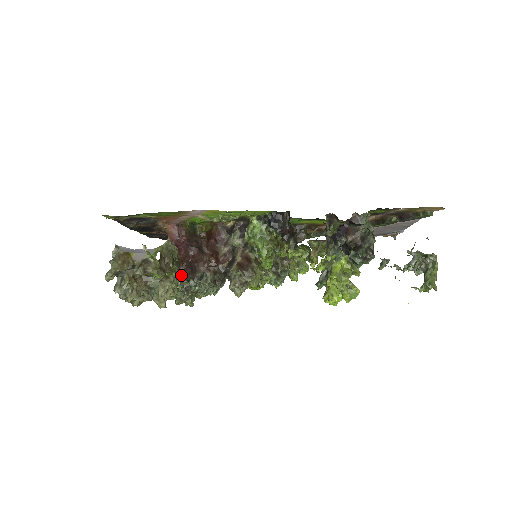
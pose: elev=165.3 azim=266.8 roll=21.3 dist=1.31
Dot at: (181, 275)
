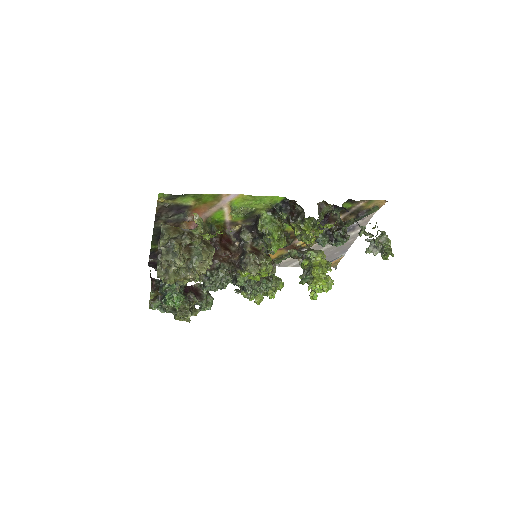
Dot at: occluded
